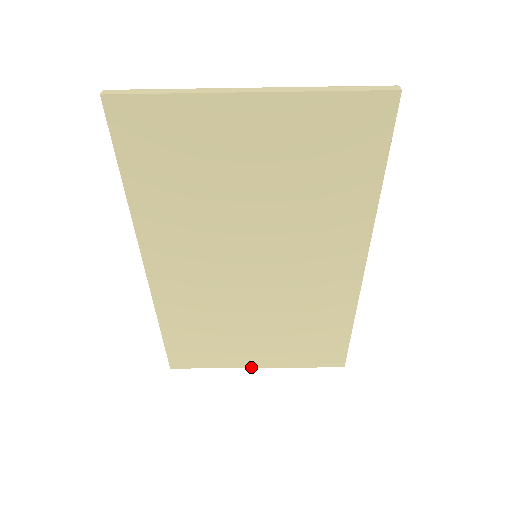
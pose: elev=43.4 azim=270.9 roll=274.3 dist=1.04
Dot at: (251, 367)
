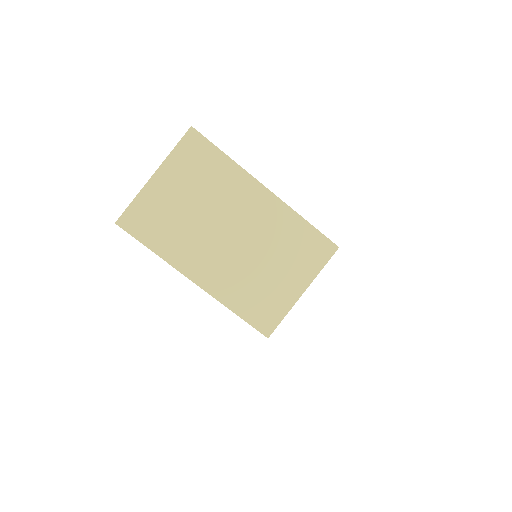
Dot at: (300, 296)
